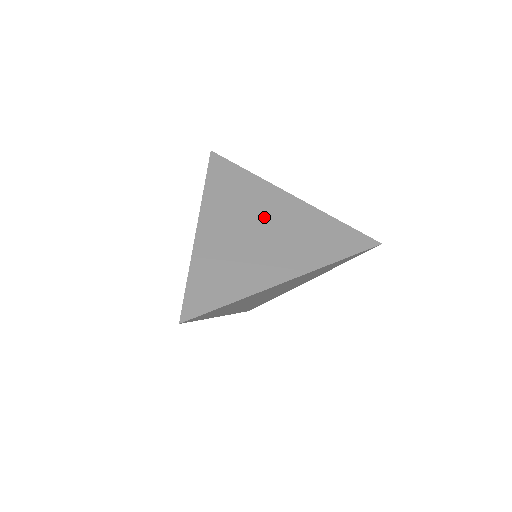
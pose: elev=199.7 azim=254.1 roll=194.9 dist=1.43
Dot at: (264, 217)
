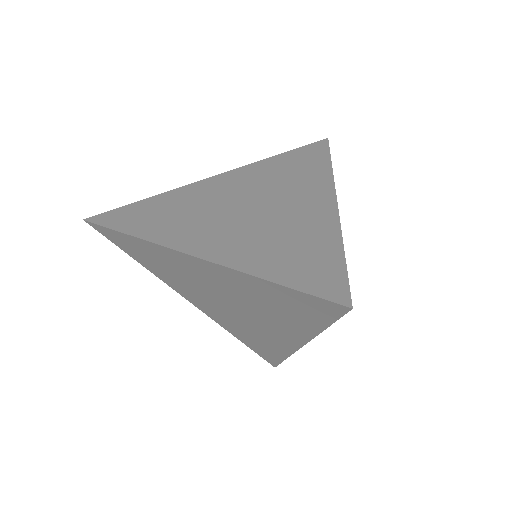
Dot at: (274, 199)
